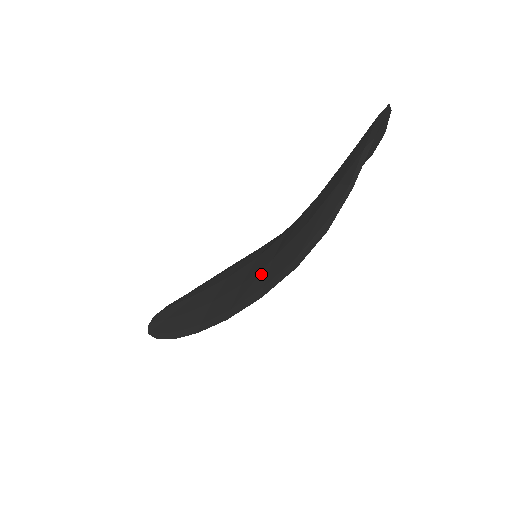
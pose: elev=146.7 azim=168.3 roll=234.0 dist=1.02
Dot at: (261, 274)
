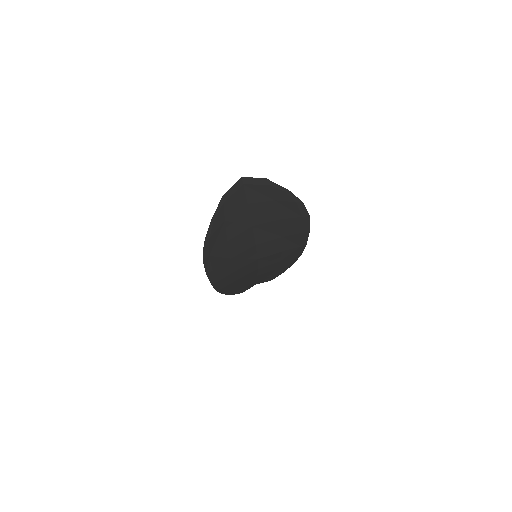
Dot at: (224, 264)
